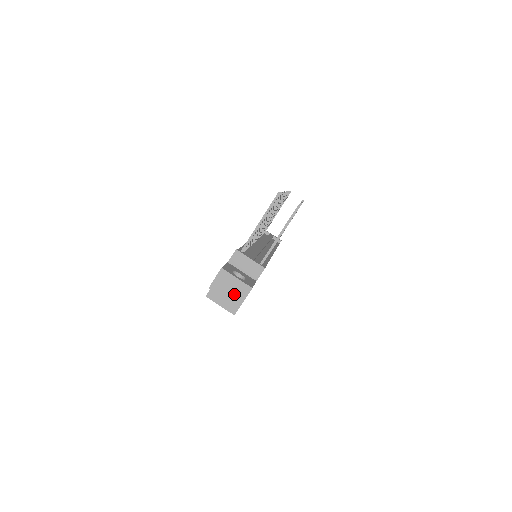
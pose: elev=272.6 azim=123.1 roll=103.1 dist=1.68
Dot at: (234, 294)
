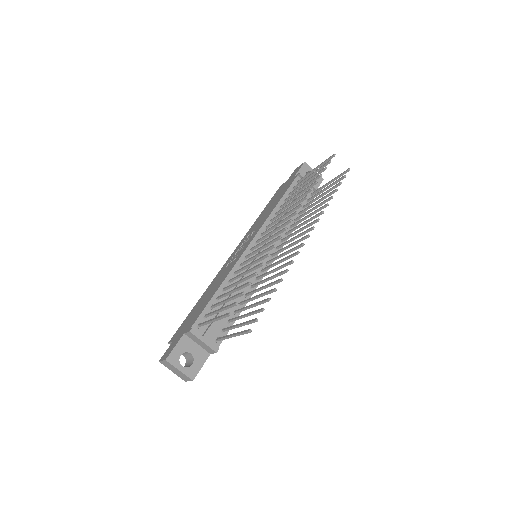
Dot at: (179, 375)
